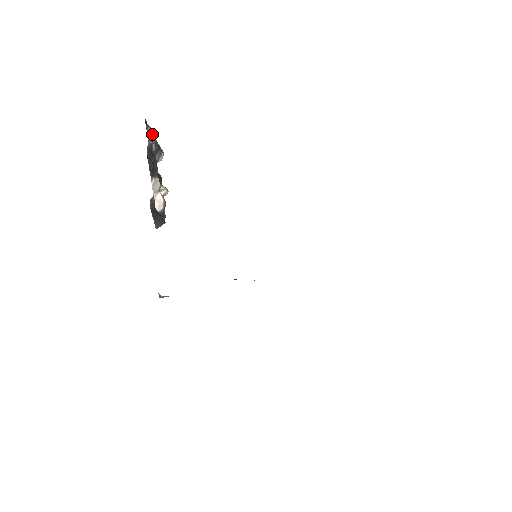
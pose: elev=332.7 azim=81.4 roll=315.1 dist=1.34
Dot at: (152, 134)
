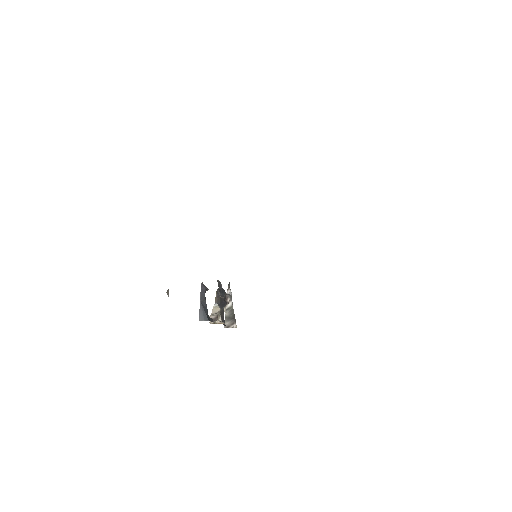
Dot at: (231, 298)
